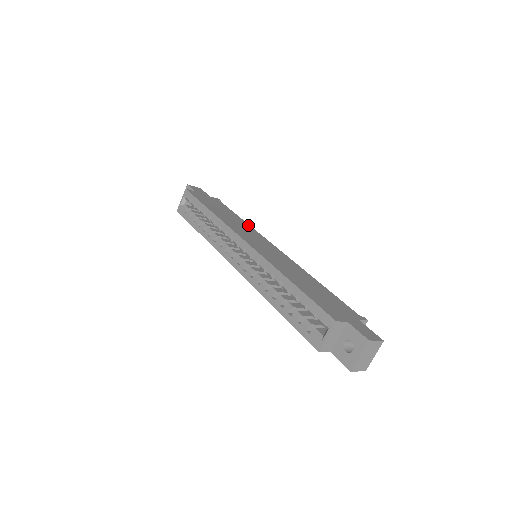
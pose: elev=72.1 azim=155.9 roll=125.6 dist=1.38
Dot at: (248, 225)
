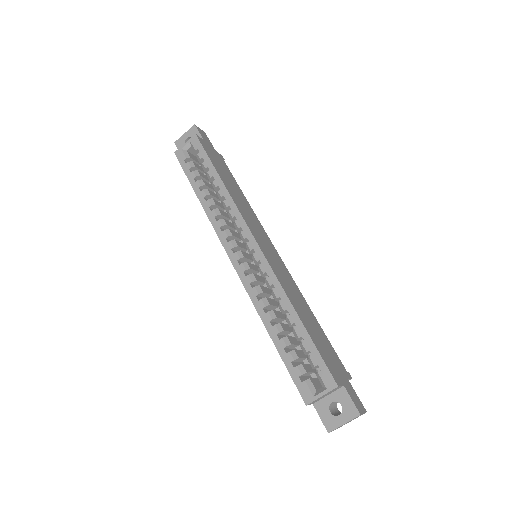
Dot at: (252, 210)
